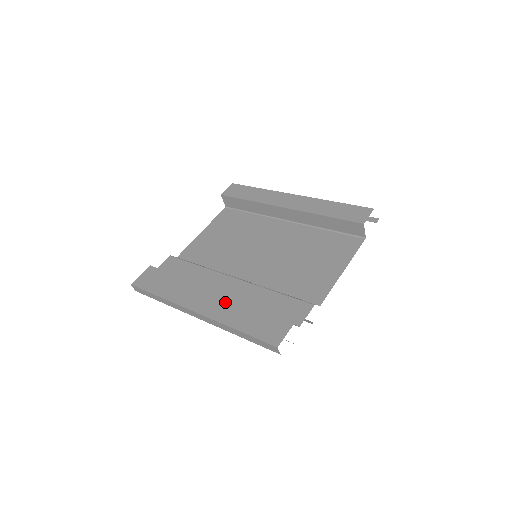
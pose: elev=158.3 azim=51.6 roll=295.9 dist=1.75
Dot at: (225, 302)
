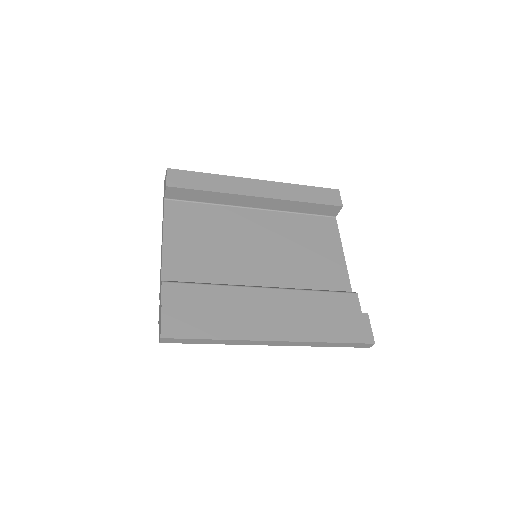
Dot at: (296, 319)
